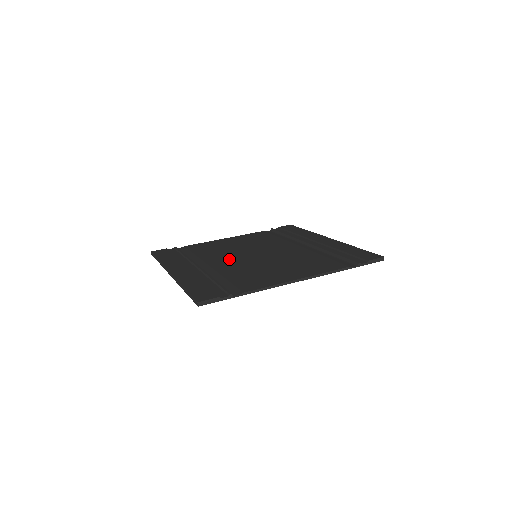
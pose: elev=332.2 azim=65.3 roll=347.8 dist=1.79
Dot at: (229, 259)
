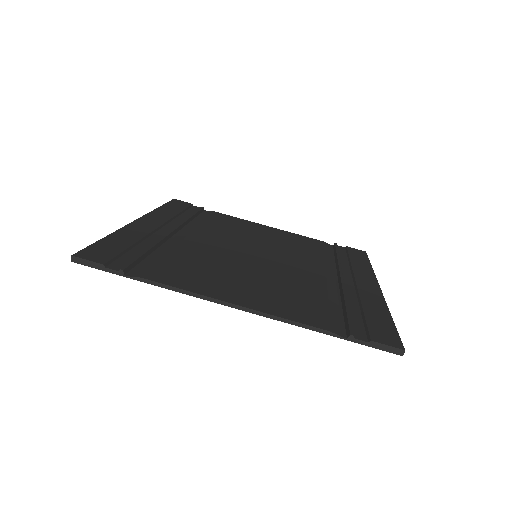
Dot at: (220, 242)
